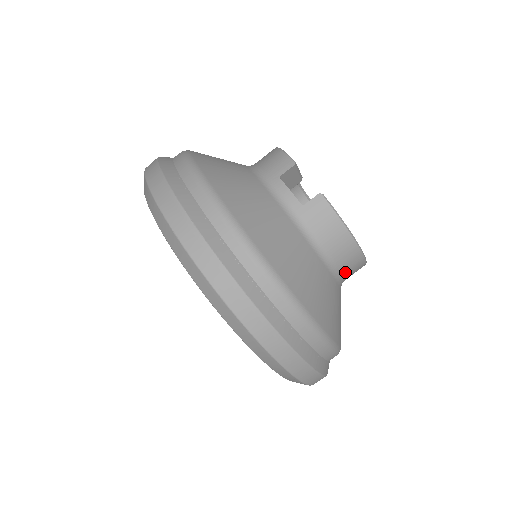
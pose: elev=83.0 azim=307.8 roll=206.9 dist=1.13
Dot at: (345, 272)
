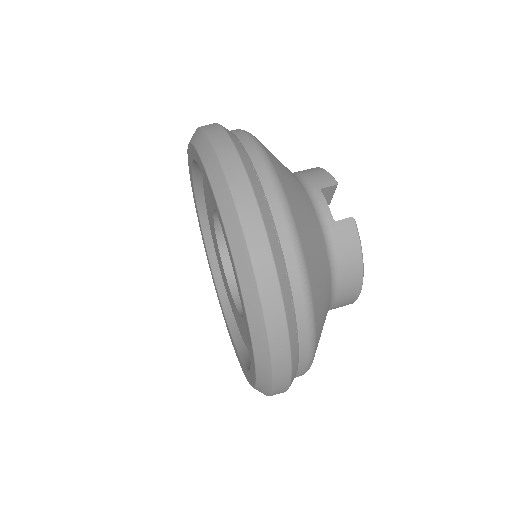
Dot at: (338, 300)
